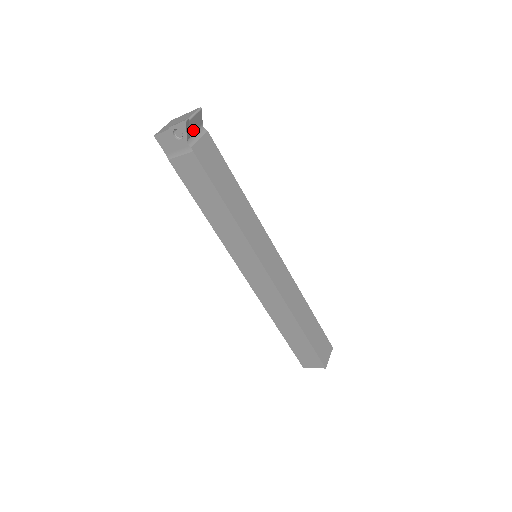
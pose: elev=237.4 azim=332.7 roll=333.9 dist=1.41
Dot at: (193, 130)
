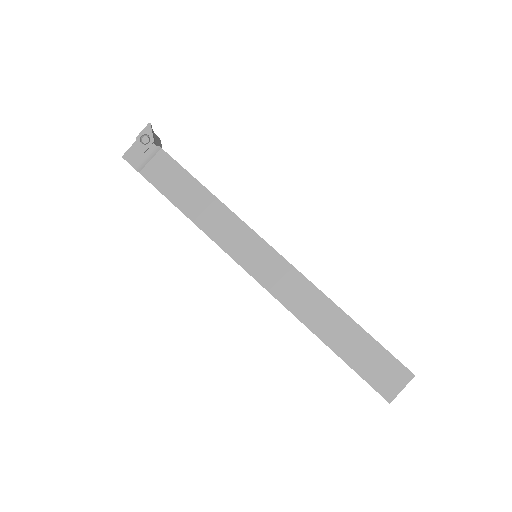
Dot at: (157, 145)
